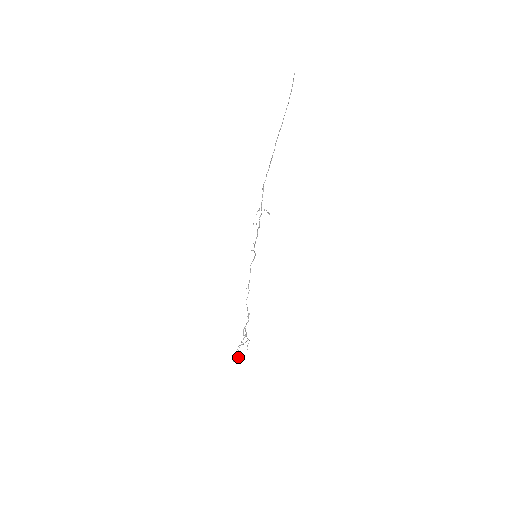
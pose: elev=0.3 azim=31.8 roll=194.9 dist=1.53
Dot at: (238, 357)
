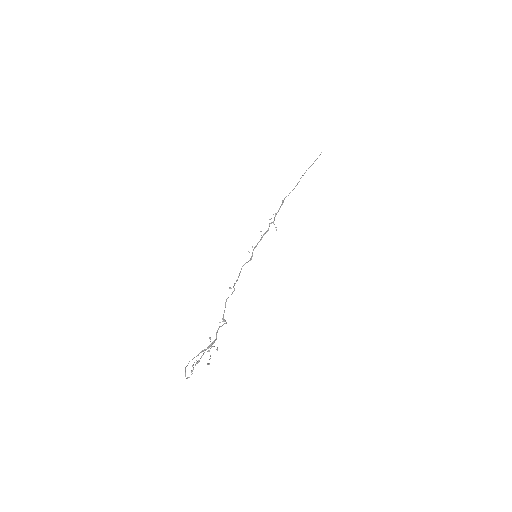
Dot at: (191, 370)
